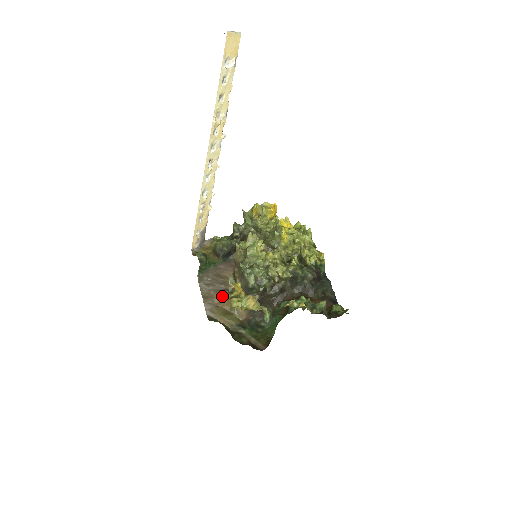
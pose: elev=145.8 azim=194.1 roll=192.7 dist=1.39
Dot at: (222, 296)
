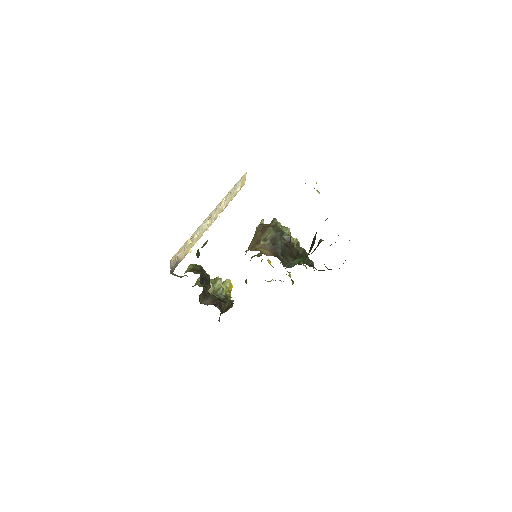
Dot at: occluded
